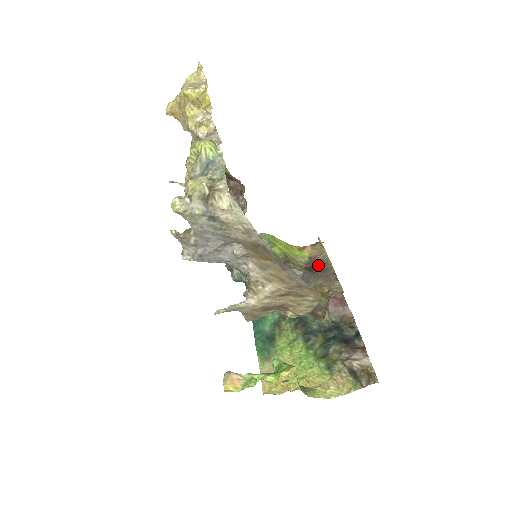
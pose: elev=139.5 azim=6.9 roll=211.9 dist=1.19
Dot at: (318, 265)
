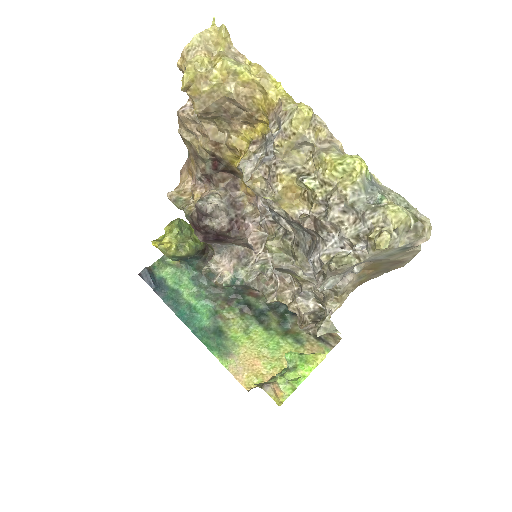
Dot at: occluded
